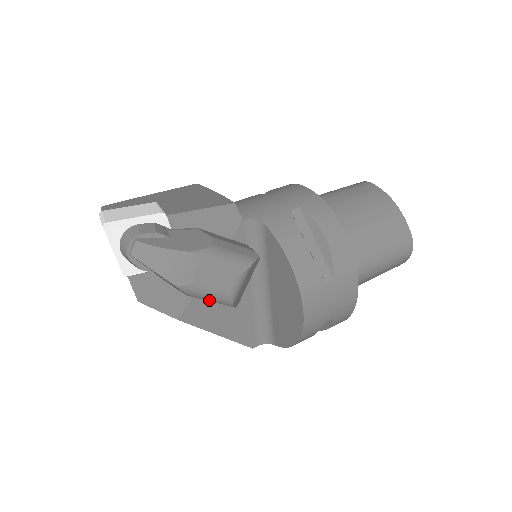
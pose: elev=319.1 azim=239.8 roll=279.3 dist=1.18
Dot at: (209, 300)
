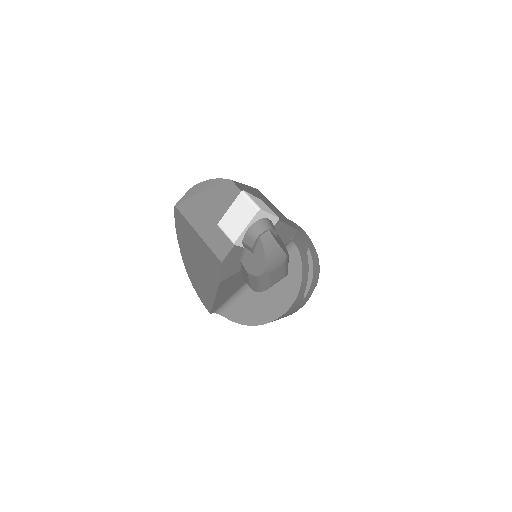
Dot at: (259, 283)
